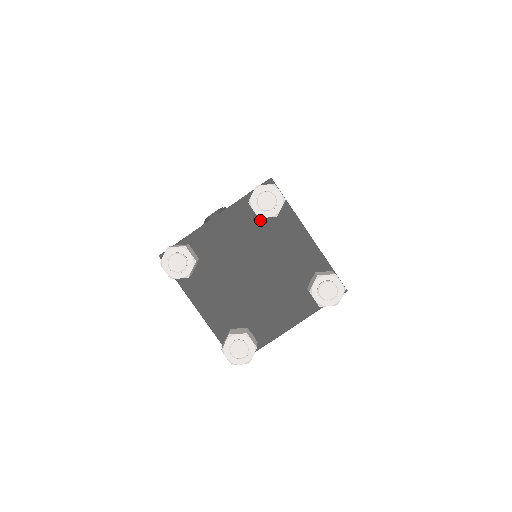
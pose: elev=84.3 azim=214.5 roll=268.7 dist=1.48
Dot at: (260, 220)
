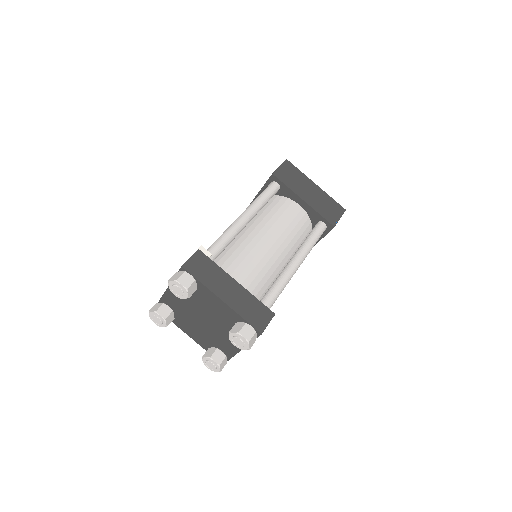
Dot at: occluded
